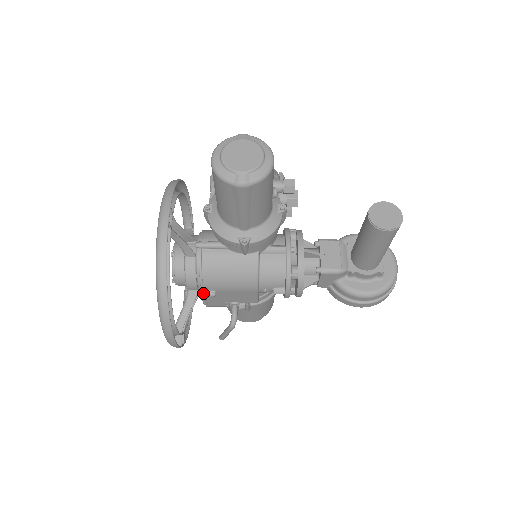
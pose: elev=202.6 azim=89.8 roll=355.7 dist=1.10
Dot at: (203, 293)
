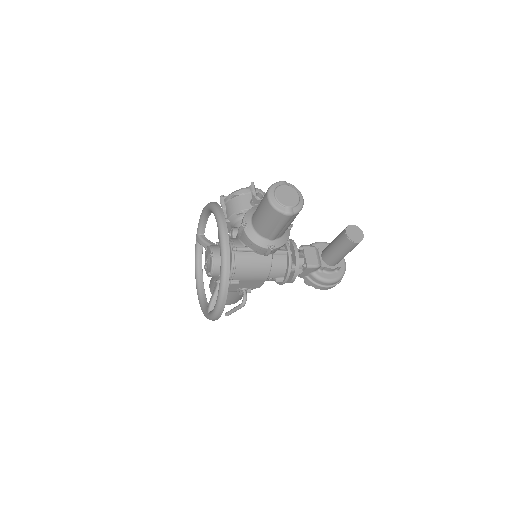
Dot at: (232, 282)
